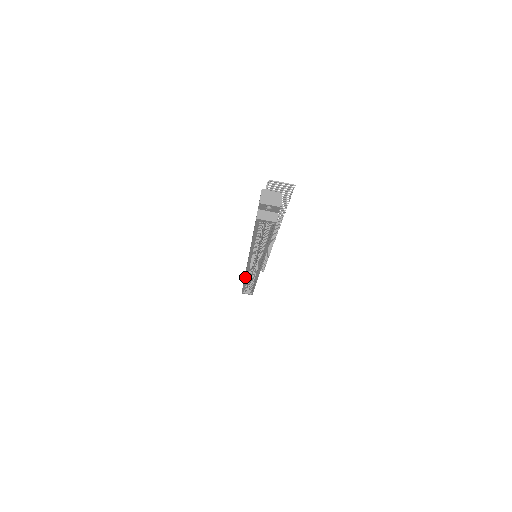
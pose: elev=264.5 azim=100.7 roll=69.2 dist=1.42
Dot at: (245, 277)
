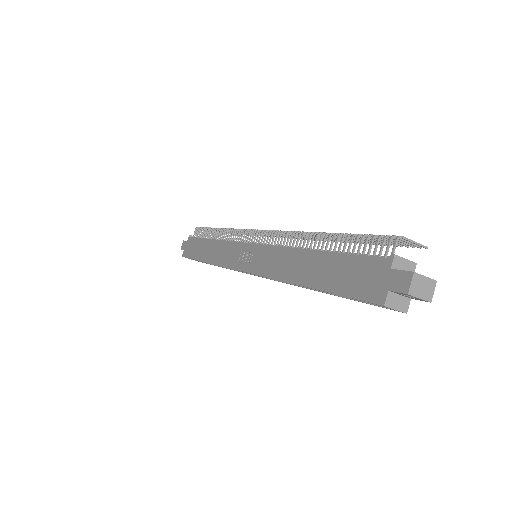
Dot at: (219, 265)
